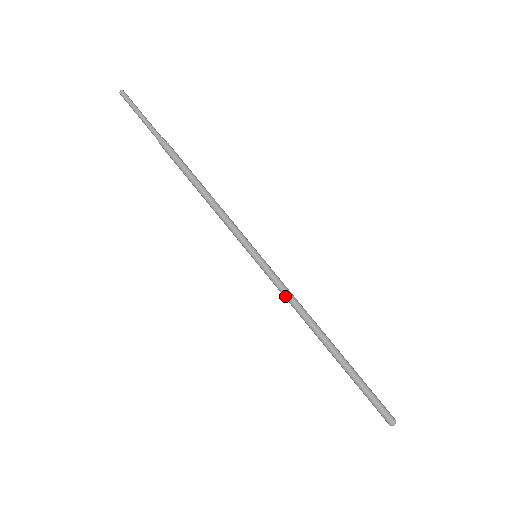
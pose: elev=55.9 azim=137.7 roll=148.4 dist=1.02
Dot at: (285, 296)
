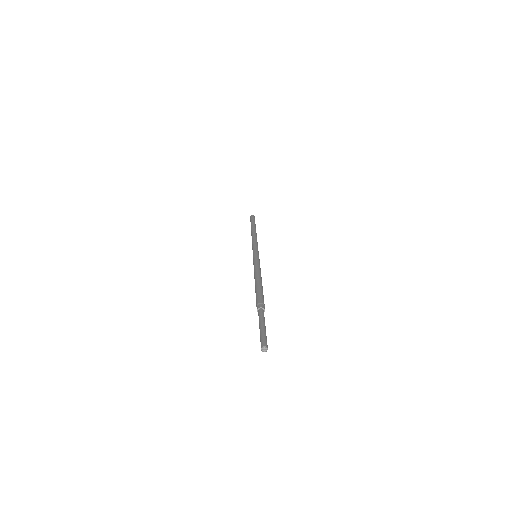
Dot at: occluded
